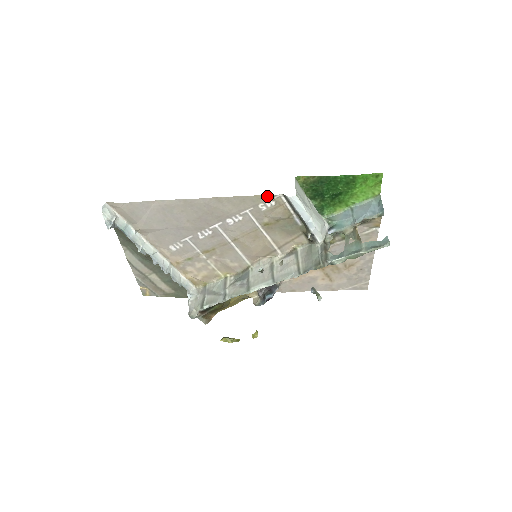
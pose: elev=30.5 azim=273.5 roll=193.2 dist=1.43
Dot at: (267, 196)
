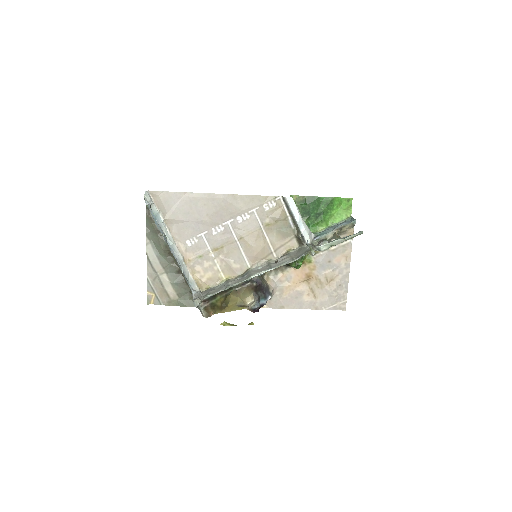
Dot at: (270, 197)
